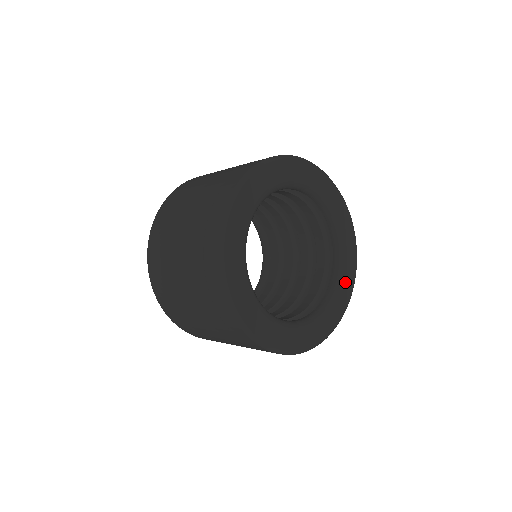
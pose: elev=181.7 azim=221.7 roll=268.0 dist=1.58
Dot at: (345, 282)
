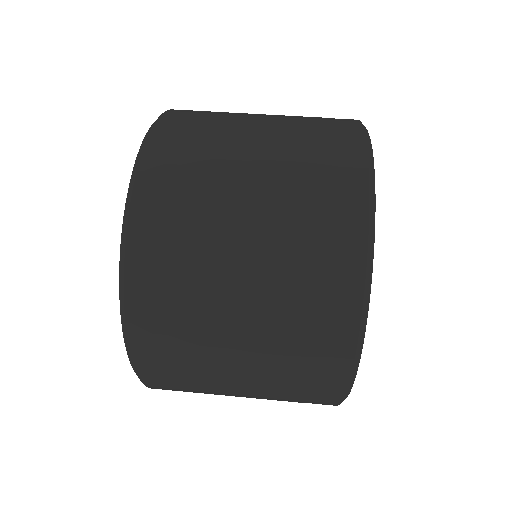
Dot at: occluded
